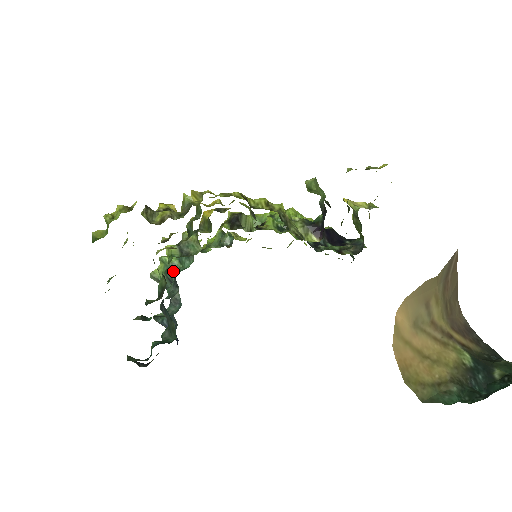
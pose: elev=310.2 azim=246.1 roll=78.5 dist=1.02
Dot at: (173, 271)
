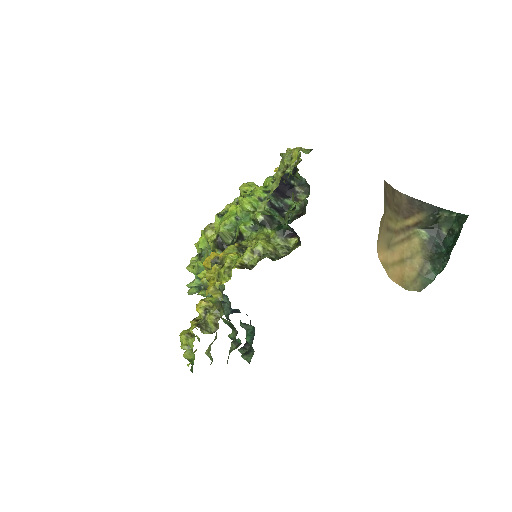
Dot at: occluded
